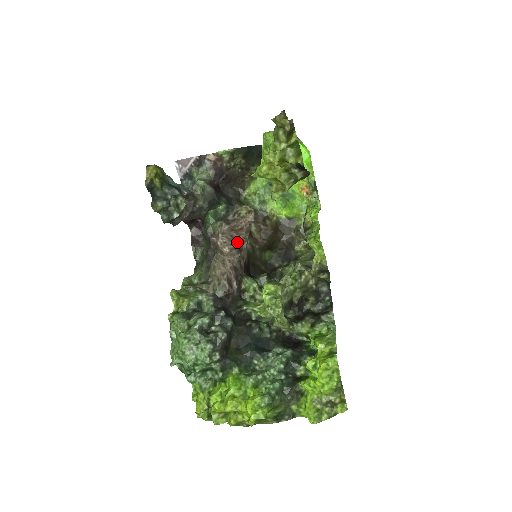
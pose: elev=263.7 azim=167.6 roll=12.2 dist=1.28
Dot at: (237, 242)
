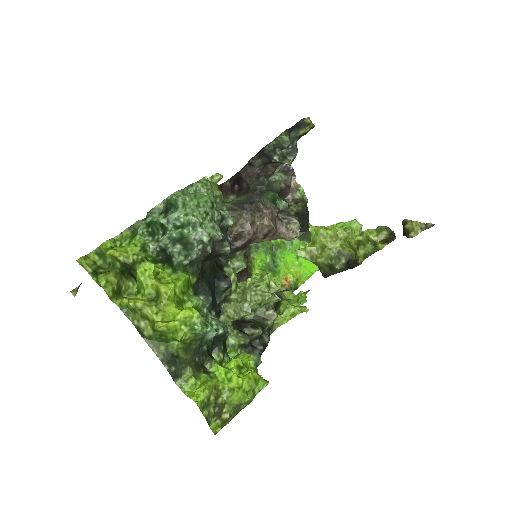
Dot at: (275, 230)
